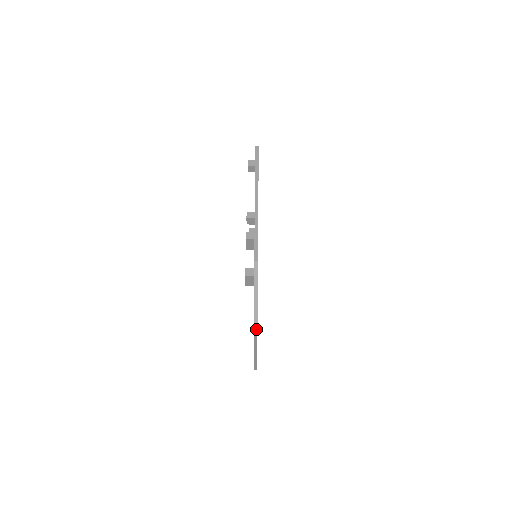
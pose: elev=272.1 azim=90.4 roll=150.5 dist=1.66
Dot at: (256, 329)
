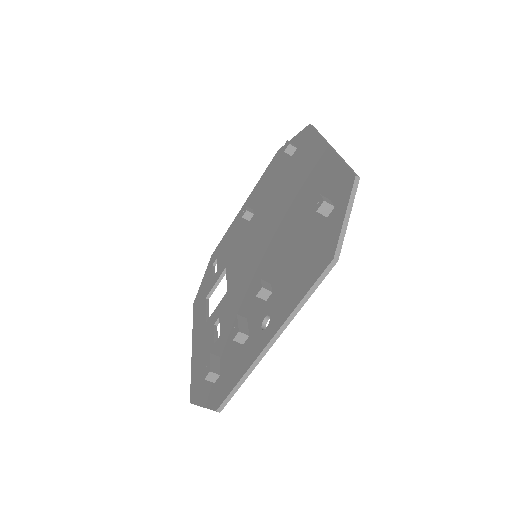
Dot at: occluded
